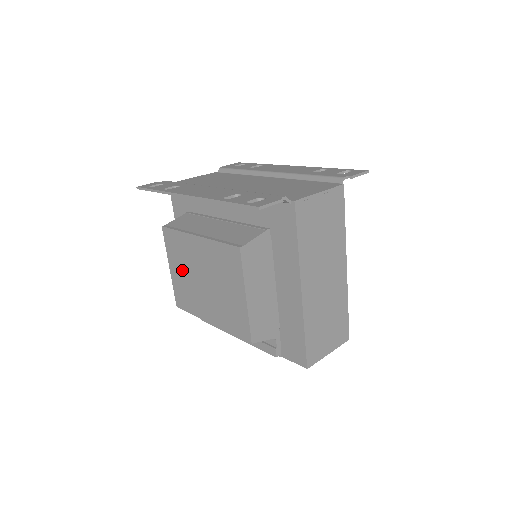
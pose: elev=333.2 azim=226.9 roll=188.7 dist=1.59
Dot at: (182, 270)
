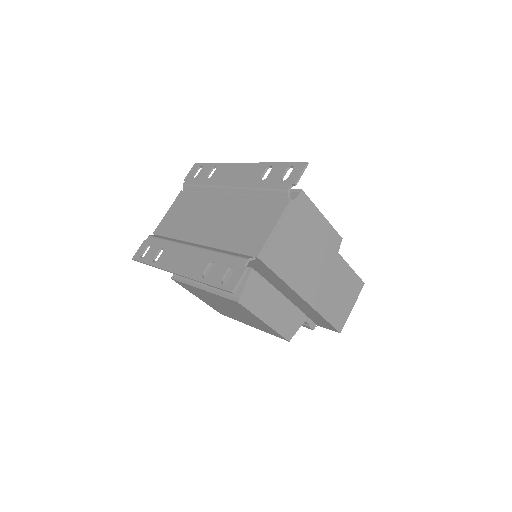
Dot at: occluded
